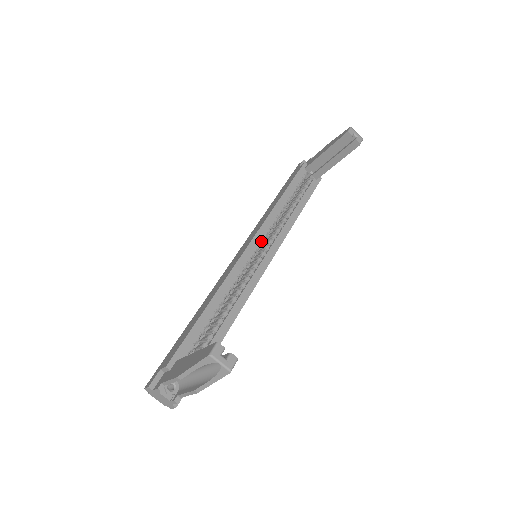
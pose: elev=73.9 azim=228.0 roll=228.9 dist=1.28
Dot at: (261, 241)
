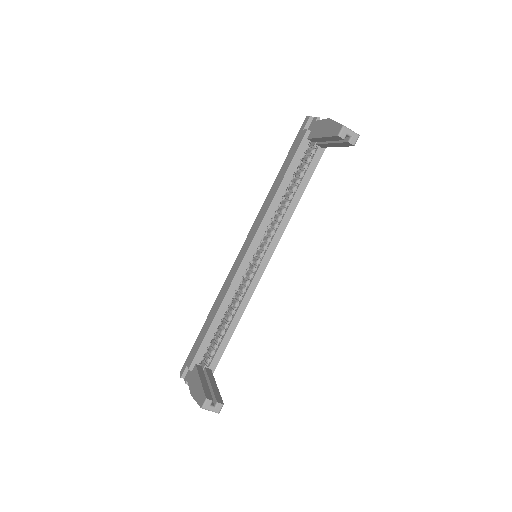
Dot at: (259, 243)
